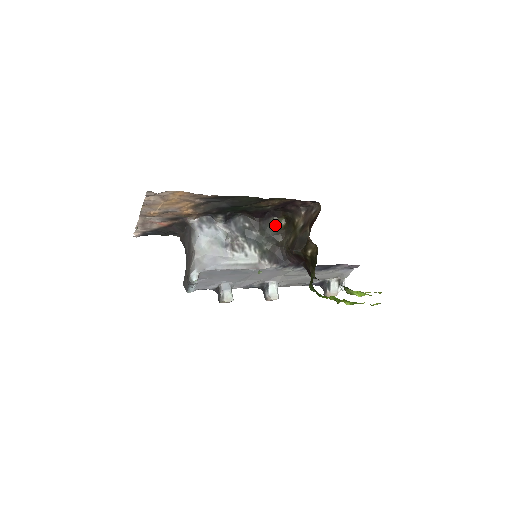
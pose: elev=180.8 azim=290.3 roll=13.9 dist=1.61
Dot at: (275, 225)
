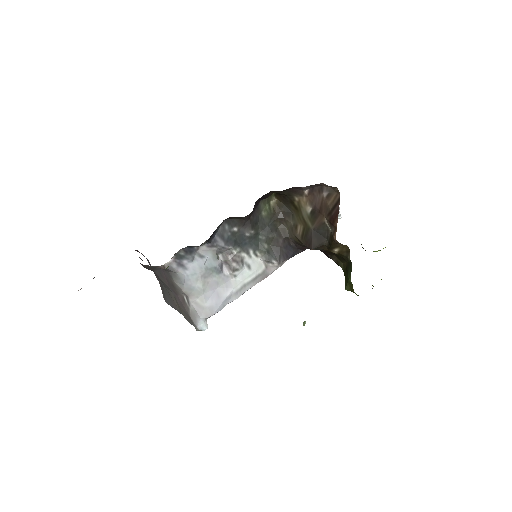
Dot at: (266, 209)
